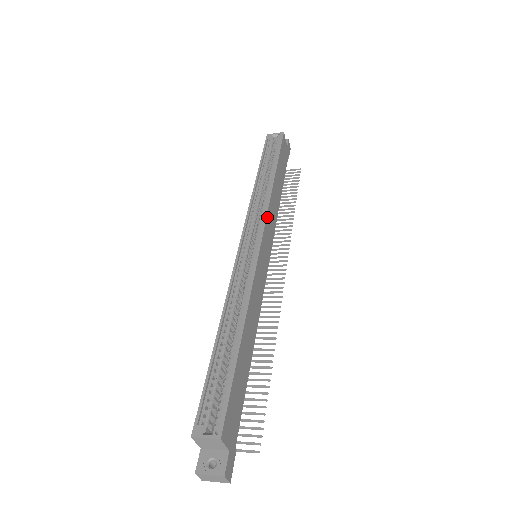
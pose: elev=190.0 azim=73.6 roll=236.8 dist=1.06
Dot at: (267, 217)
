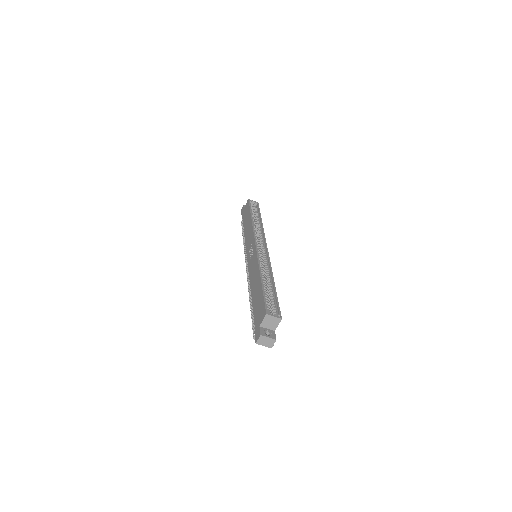
Dot at: (265, 239)
